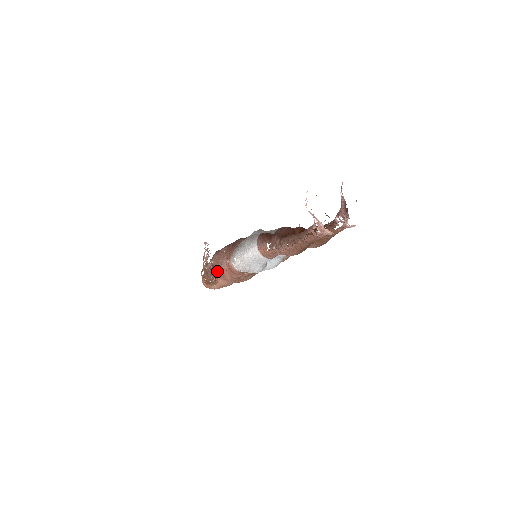
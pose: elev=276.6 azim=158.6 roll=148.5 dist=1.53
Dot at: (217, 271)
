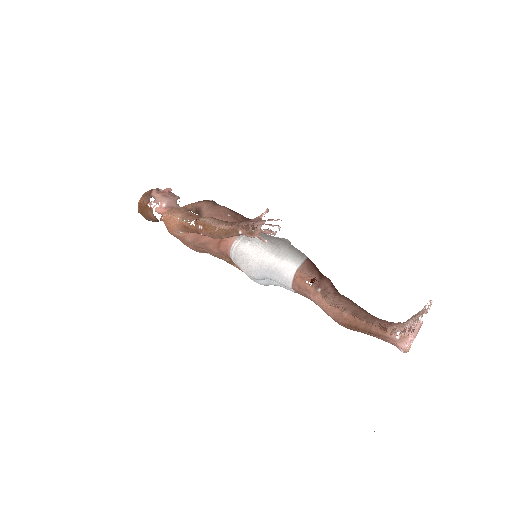
Dot at: occluded
